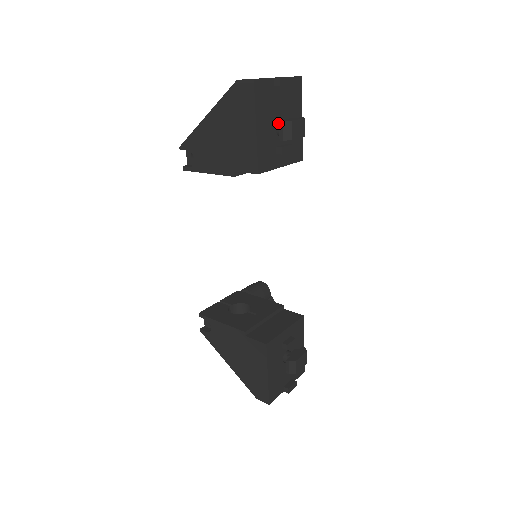
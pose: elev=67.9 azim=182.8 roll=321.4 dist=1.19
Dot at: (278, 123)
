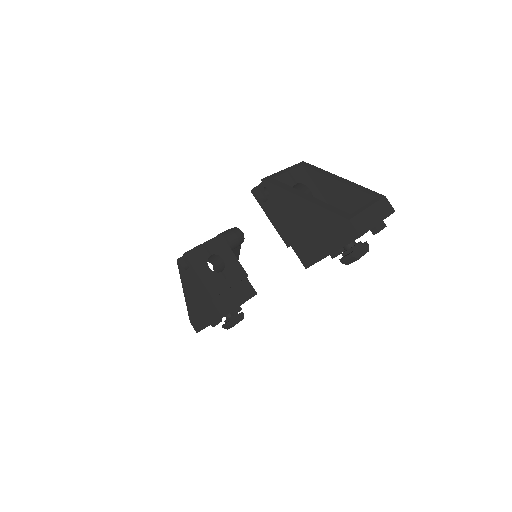
Dot at: occluded
